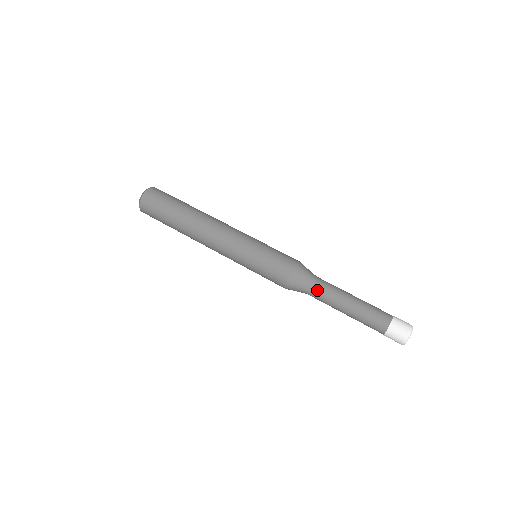
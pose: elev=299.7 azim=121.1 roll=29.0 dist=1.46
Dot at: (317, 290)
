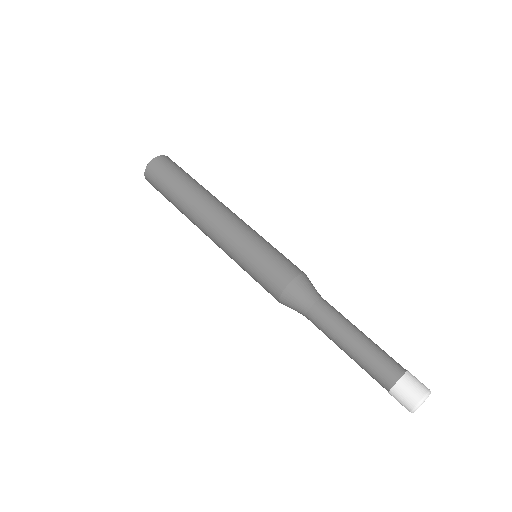
Dot at: (311, 321)
